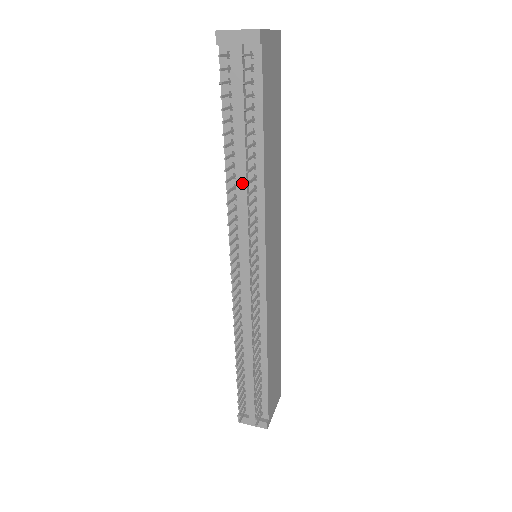
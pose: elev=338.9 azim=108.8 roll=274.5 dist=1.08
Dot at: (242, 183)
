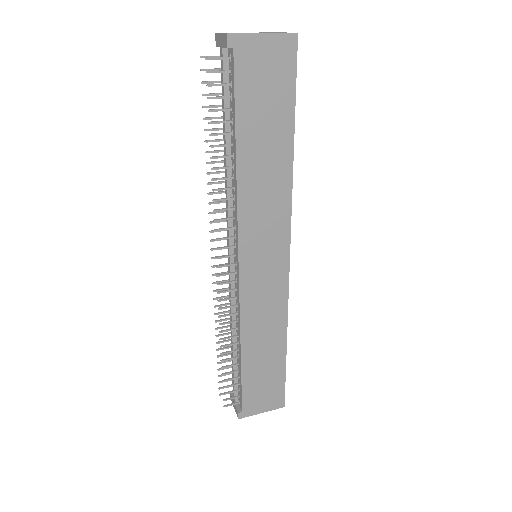
Dot at: occluded
